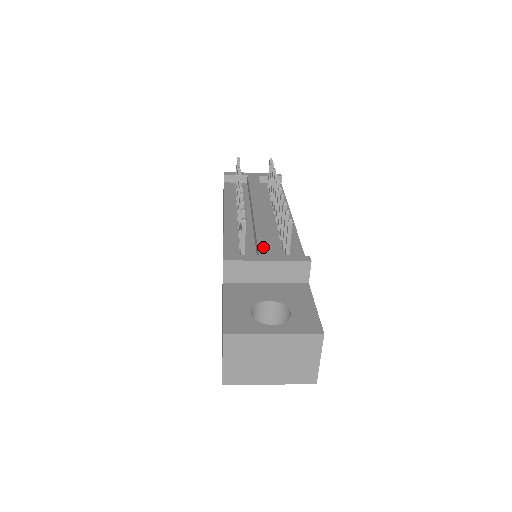
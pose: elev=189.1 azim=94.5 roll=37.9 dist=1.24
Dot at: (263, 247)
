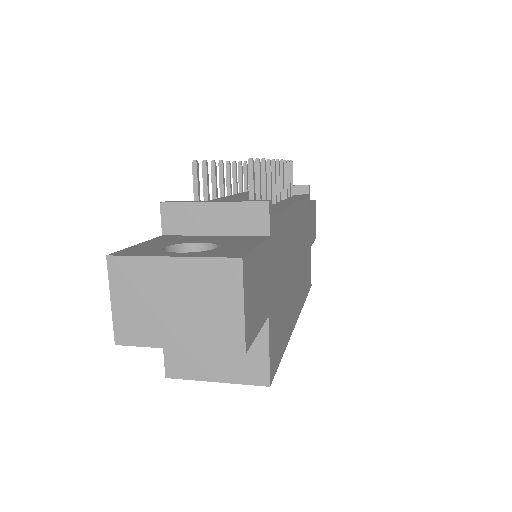
Dot at: (221, 199)
